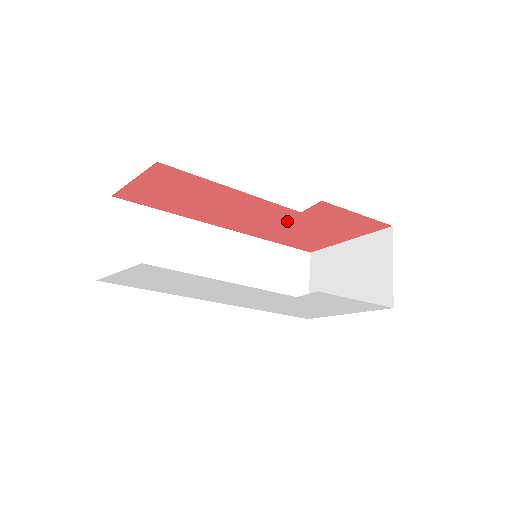
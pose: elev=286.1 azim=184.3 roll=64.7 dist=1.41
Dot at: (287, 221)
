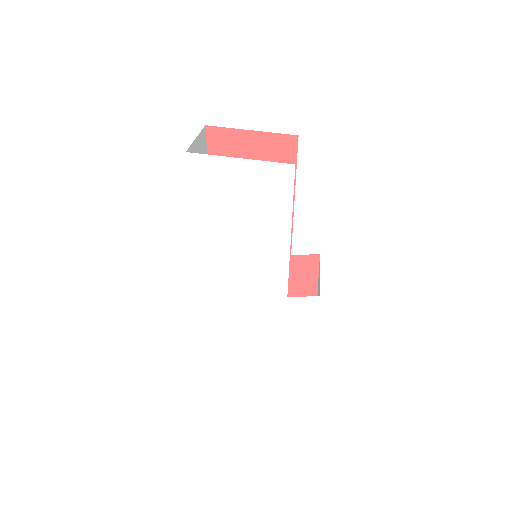
Dot at: occluded
